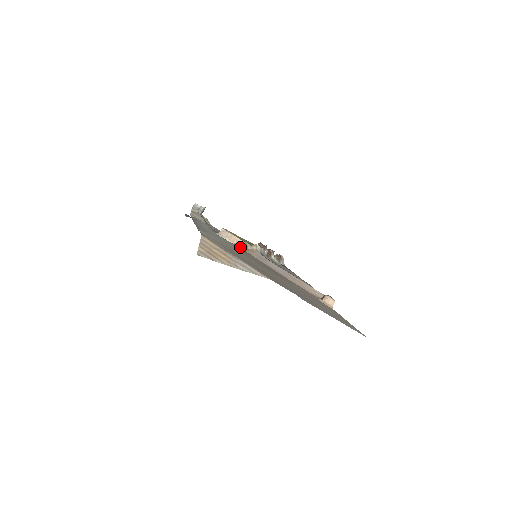
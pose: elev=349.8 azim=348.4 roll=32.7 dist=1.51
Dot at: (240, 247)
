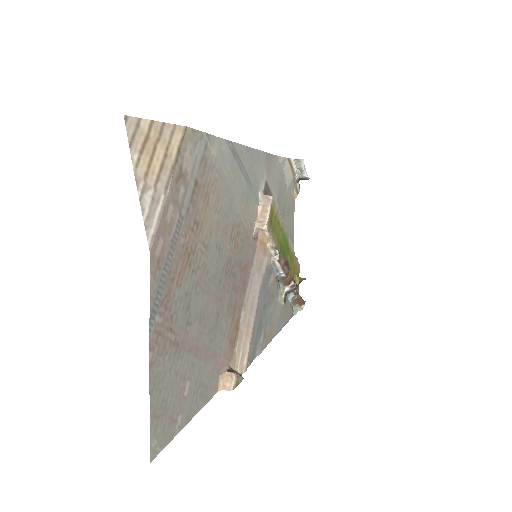
Dot at: (256, 228)
